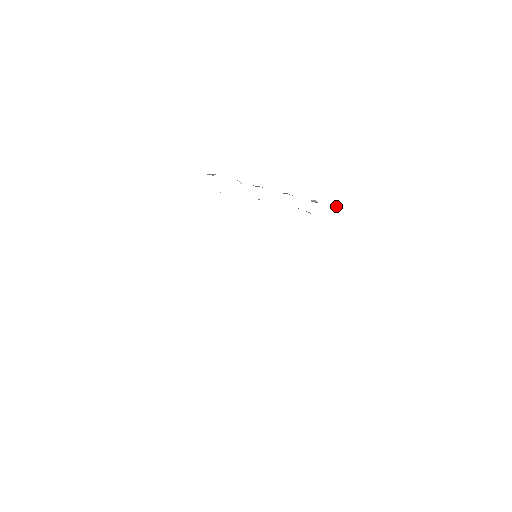
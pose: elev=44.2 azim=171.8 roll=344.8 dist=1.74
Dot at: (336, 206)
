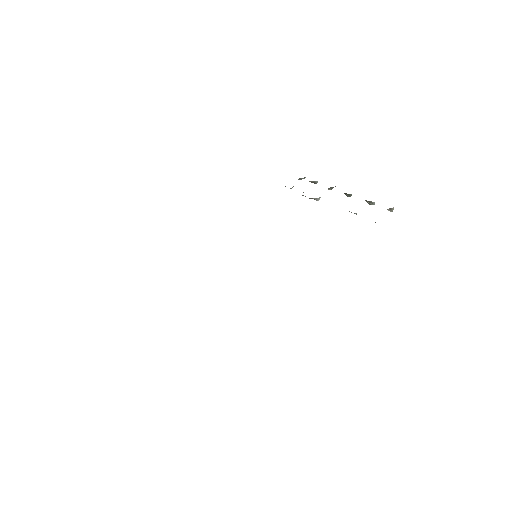
Dot at: (392, 208)
